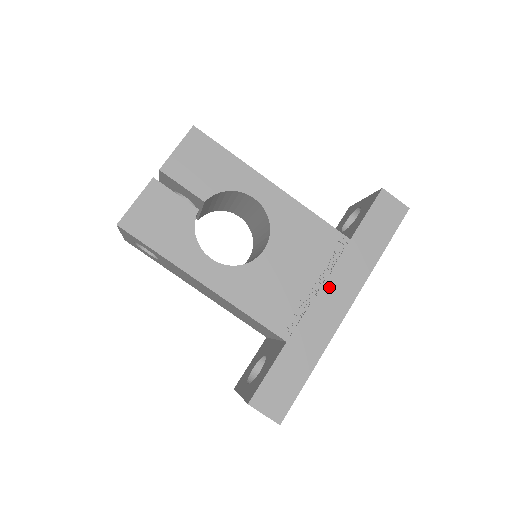
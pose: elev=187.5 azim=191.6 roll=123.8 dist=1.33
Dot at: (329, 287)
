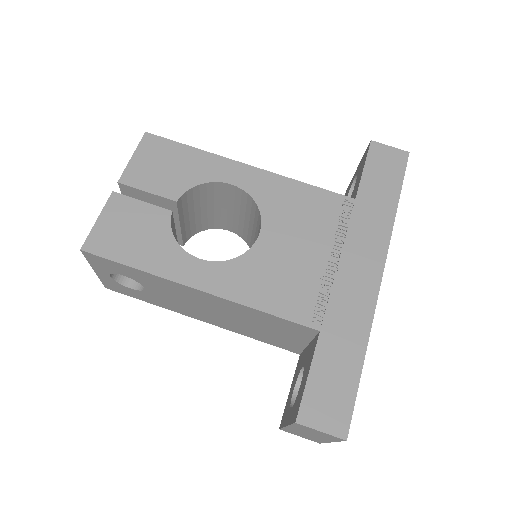
Dot at: (349, 255)
